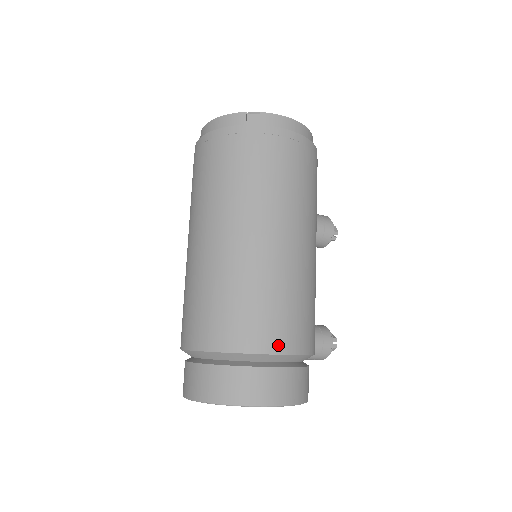
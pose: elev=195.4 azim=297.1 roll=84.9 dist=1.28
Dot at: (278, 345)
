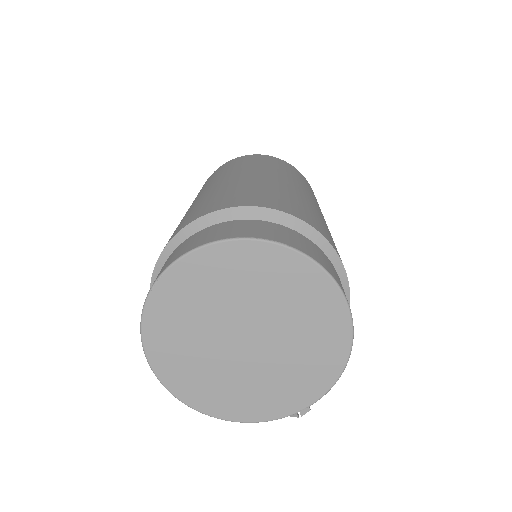
Dot at: occluded
